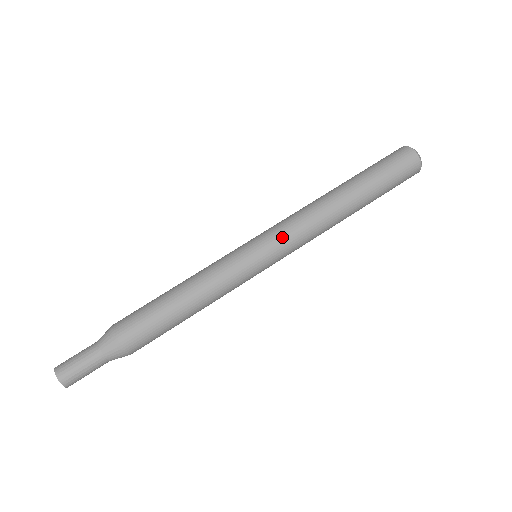
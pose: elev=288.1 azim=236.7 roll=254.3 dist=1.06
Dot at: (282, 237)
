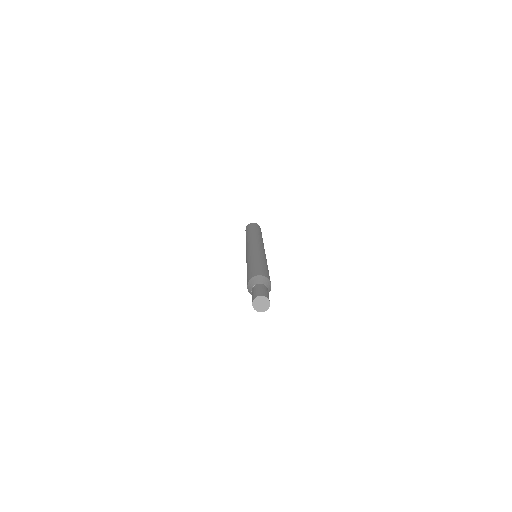
Dot at: occluded
